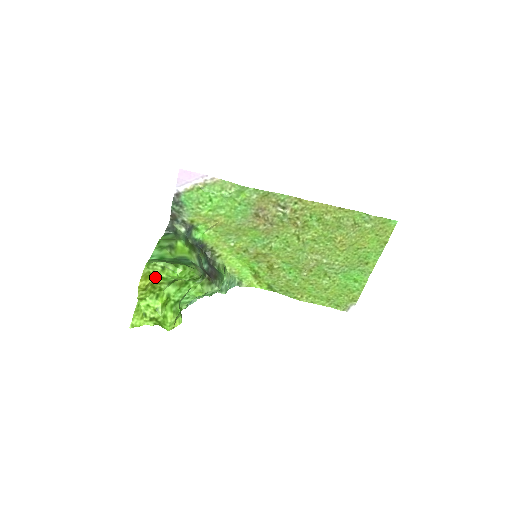
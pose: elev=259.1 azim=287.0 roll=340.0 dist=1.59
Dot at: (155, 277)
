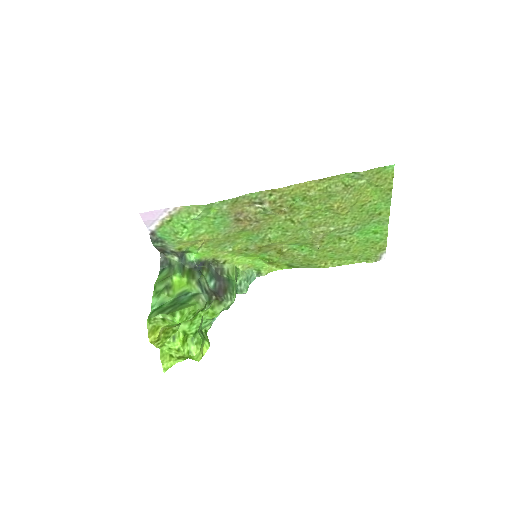
Dot at: (162, 327)
